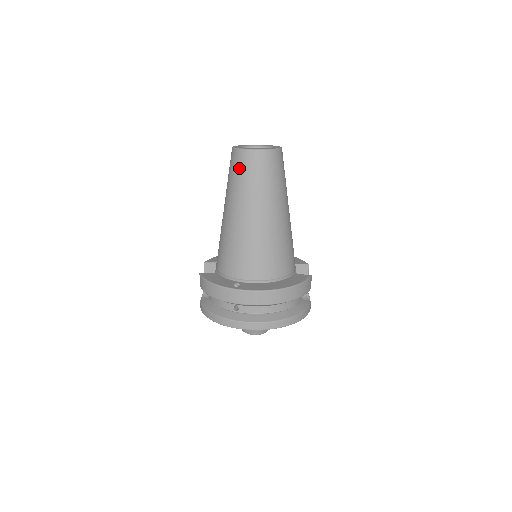
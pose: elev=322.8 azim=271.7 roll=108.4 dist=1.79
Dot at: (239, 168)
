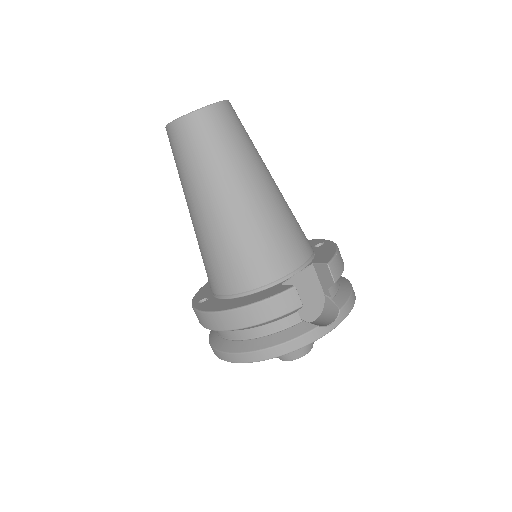
Dot at: occluded
